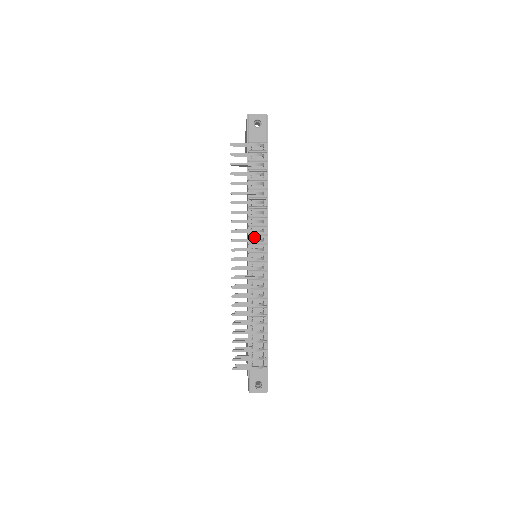
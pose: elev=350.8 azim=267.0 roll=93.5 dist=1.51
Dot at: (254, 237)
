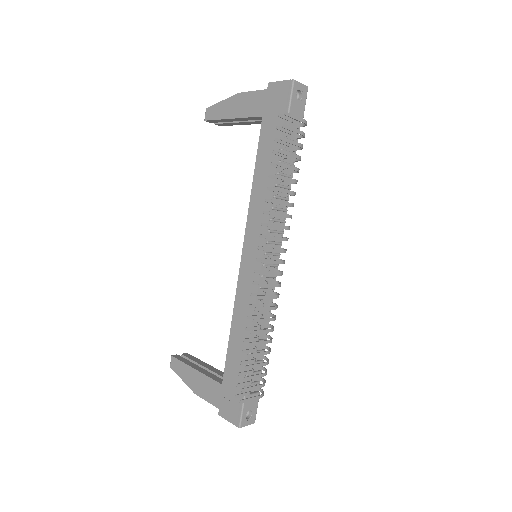
Dot at: (272, 234)
